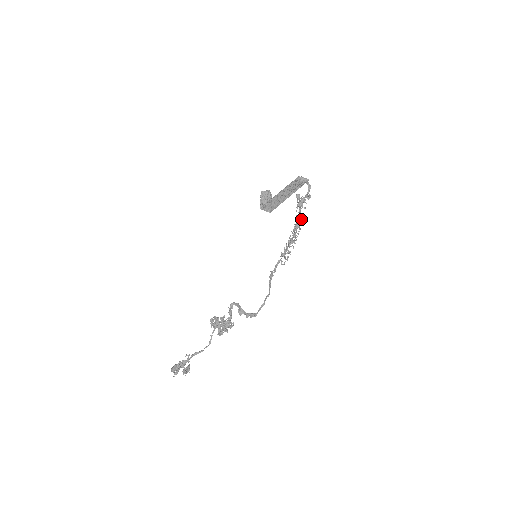
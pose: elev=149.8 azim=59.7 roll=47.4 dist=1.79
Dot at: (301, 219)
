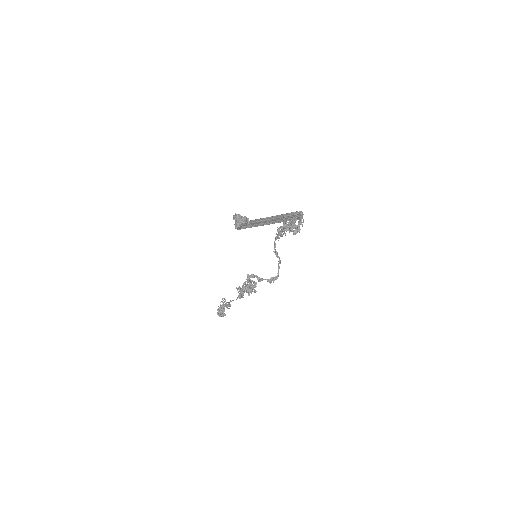
Dot at: occluded
